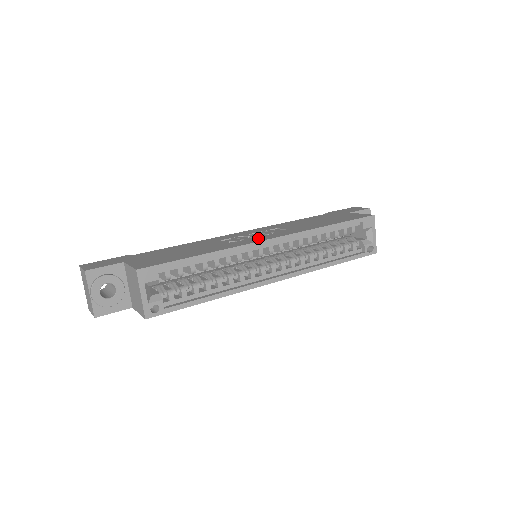
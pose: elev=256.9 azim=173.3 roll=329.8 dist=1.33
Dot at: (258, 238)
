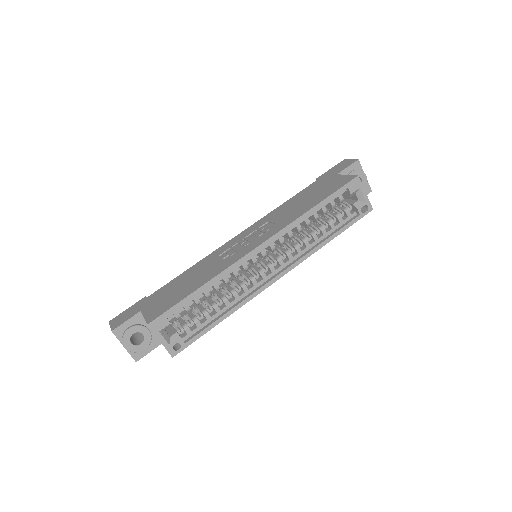
Dot at: (248, 247)
